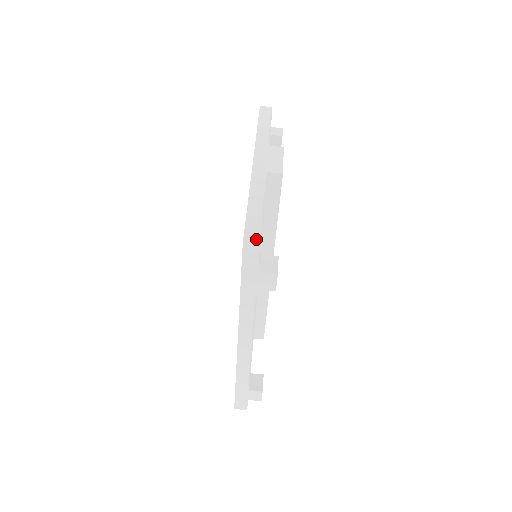
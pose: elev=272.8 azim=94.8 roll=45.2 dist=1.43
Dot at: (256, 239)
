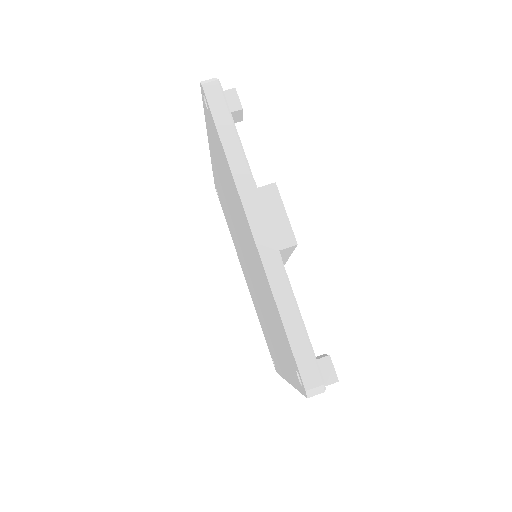
Dot at: (318, 385)
